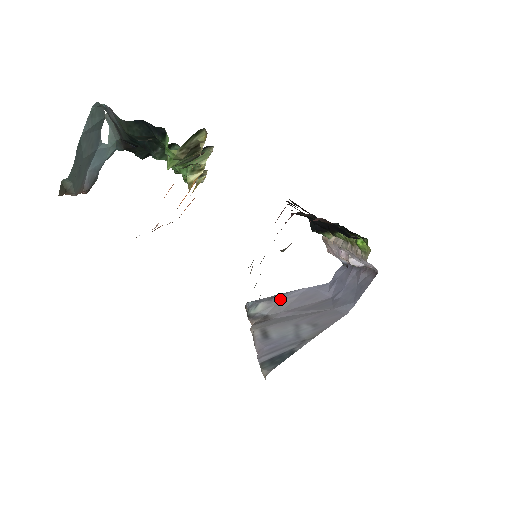
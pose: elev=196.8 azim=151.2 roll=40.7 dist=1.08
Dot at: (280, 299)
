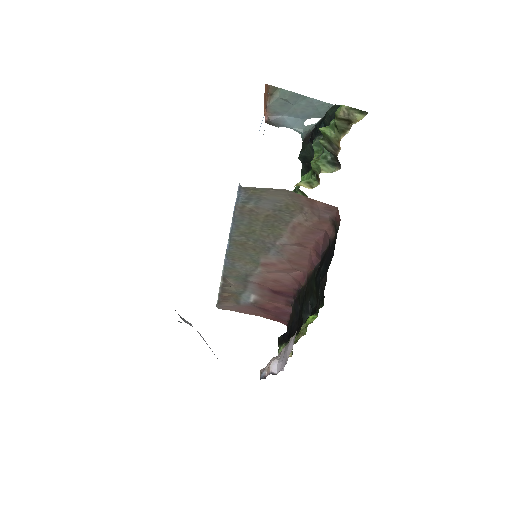
Dot at: occluded
